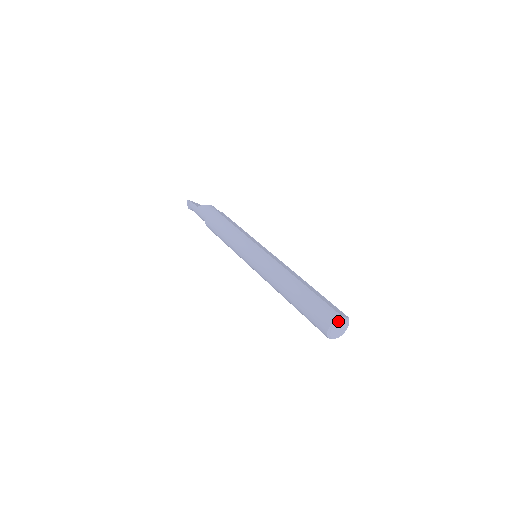
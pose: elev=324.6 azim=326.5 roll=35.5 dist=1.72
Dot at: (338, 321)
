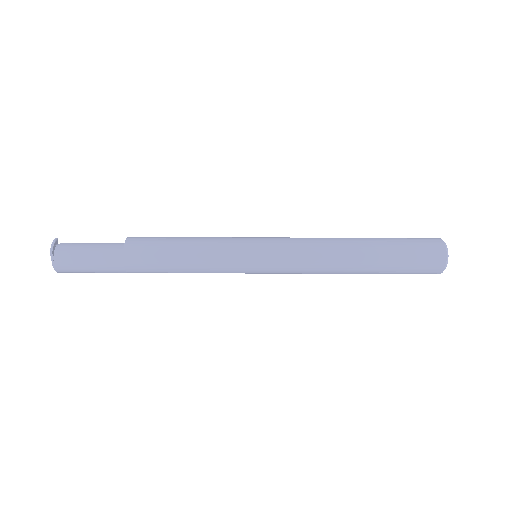
Dot at: occluded
